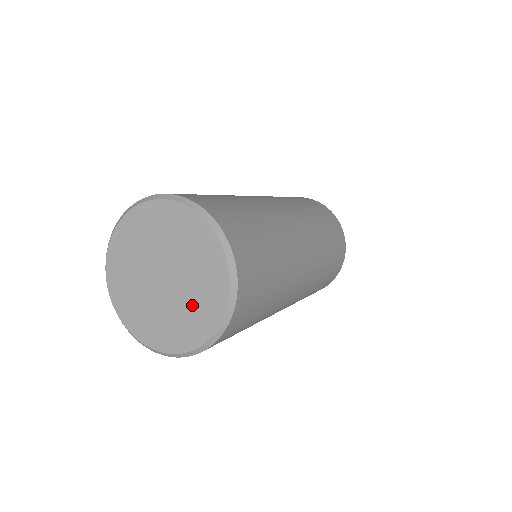
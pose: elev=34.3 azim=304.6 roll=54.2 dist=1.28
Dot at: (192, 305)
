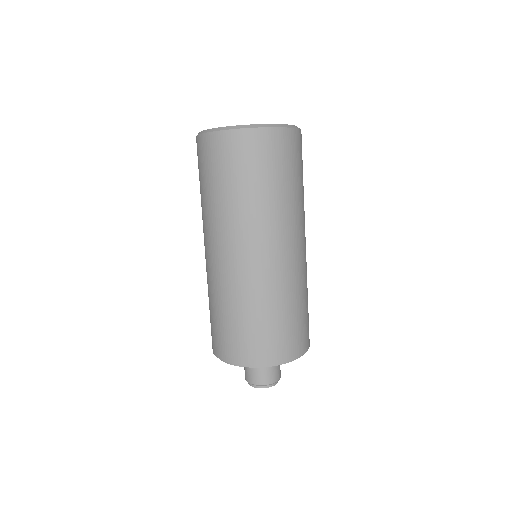
Dot at: occluded
